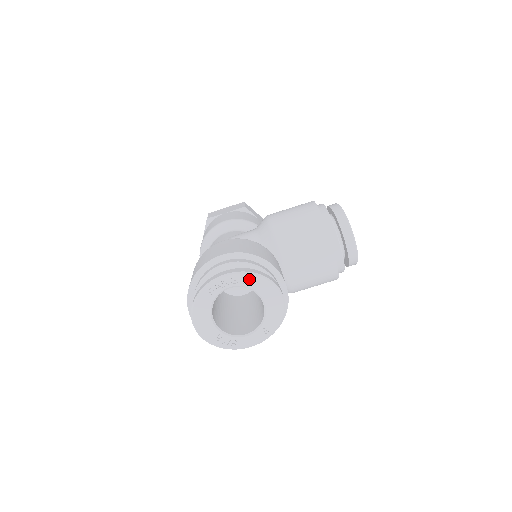
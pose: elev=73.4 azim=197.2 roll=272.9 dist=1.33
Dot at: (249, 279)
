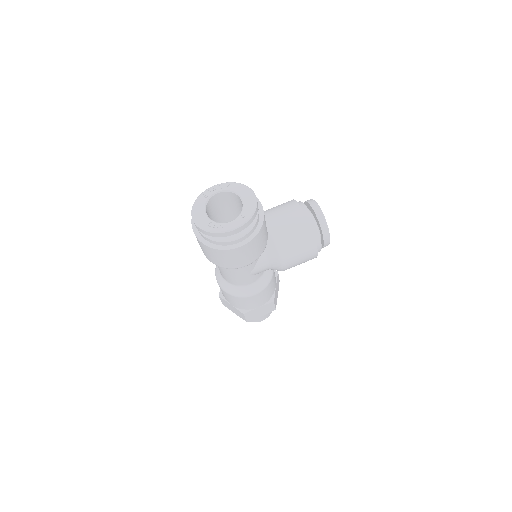
Dot at: (230, 185)
